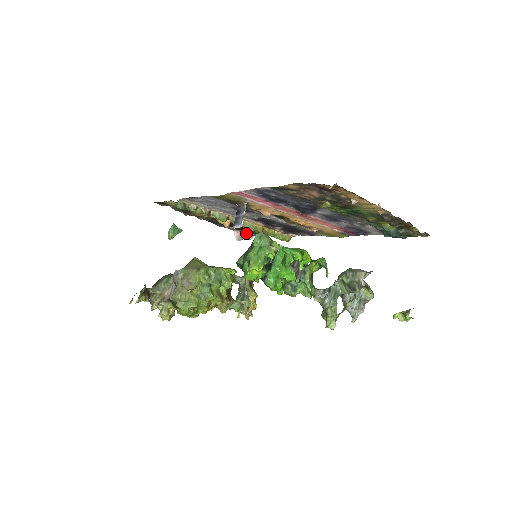
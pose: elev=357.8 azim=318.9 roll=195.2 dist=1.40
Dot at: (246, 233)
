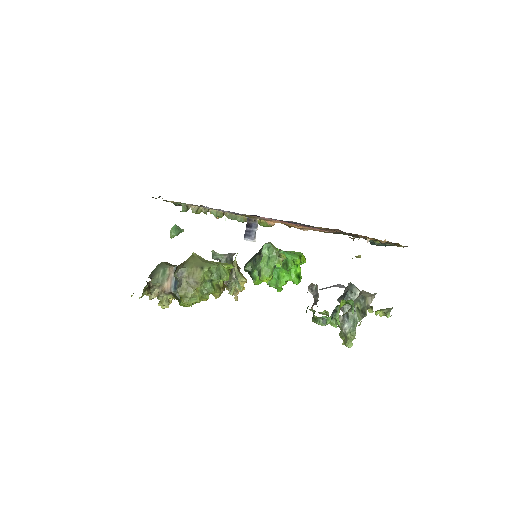
Dot at: occluded
